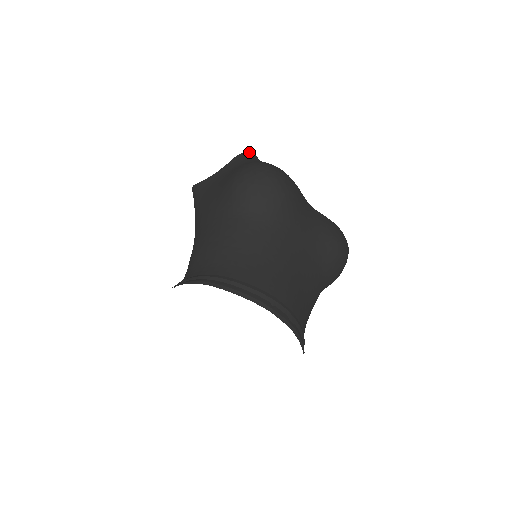
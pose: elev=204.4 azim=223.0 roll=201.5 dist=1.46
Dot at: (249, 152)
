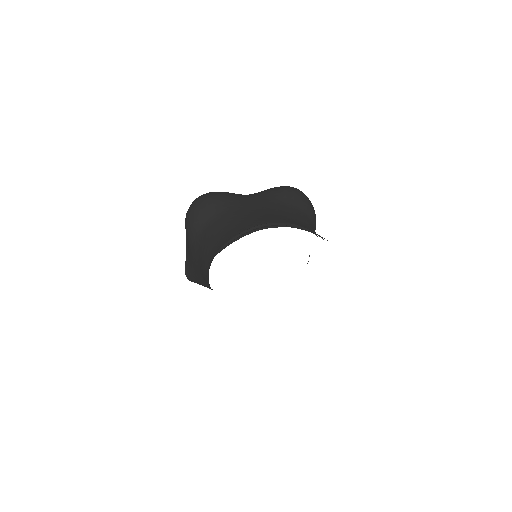
Dot at: occluded
